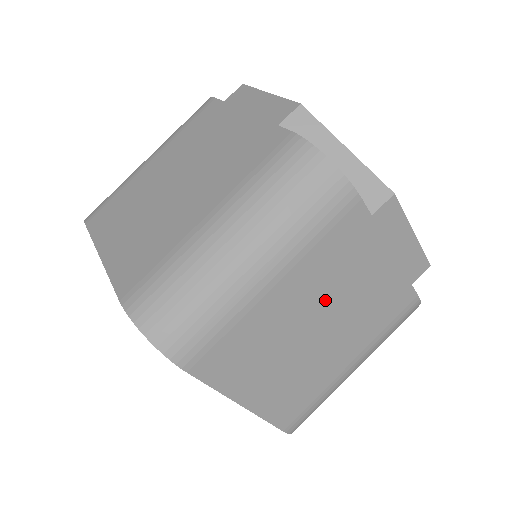
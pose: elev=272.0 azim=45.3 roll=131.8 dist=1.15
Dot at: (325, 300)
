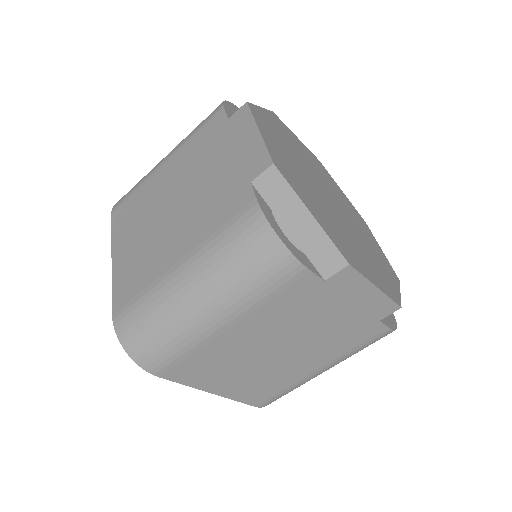
Dot at: (282, 334)
